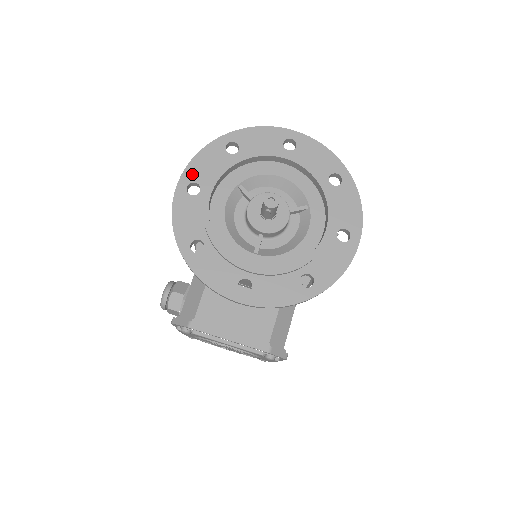
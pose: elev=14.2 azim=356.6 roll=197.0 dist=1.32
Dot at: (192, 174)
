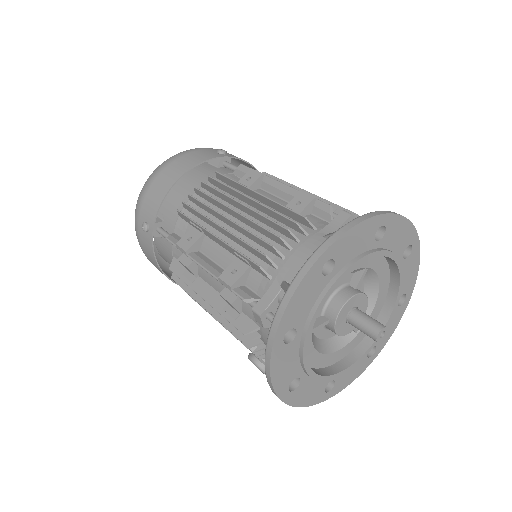
Dot at: (283, 385)
